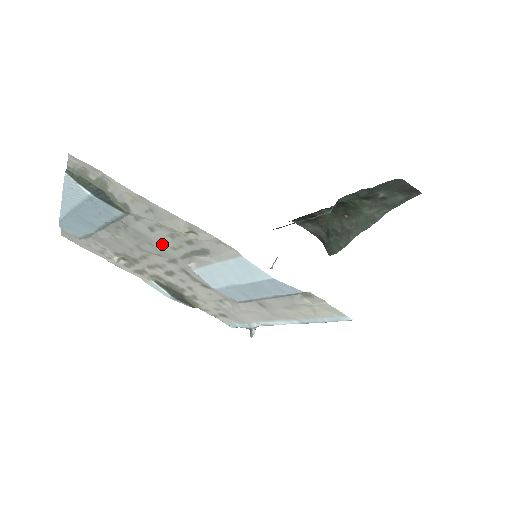
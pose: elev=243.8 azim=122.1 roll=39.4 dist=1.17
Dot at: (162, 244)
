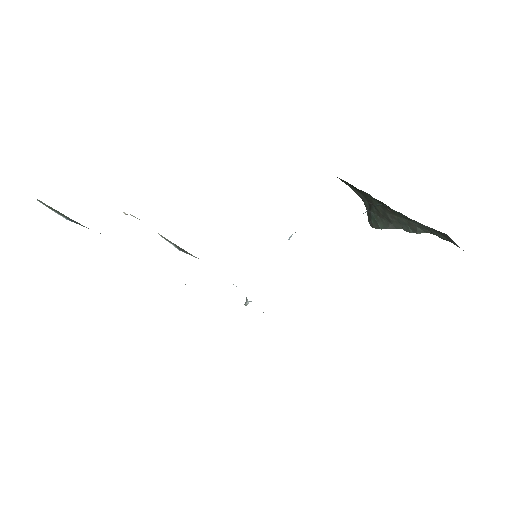
Dot at: occluded
